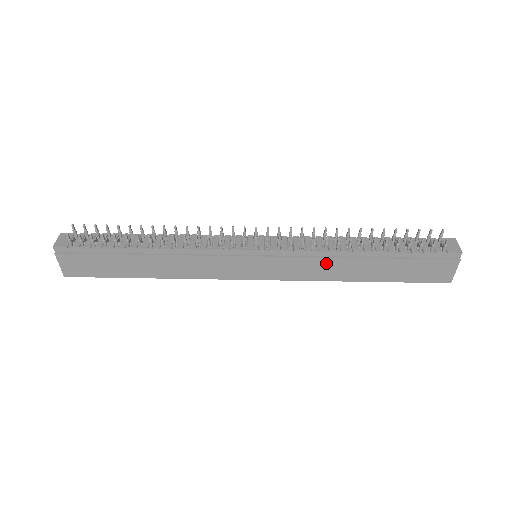
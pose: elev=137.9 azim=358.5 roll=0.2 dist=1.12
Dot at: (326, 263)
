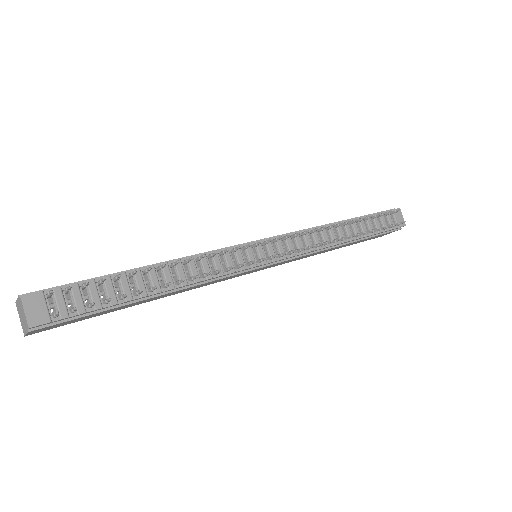
Dot at: (316, 253)
